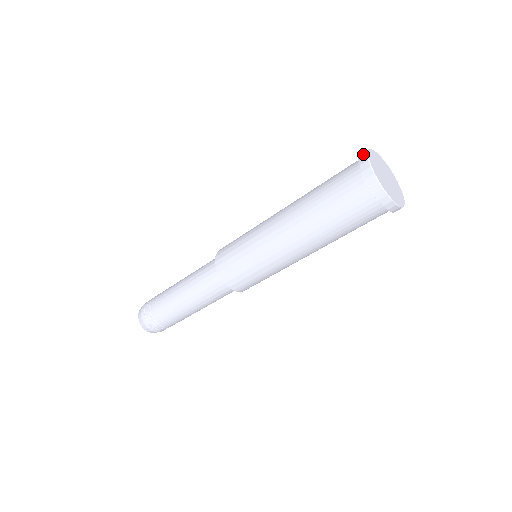
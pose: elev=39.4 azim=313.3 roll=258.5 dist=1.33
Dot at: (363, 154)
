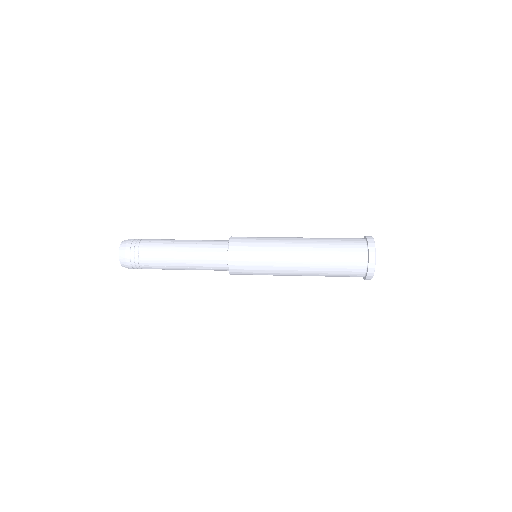
Dot at: (372, 270)
